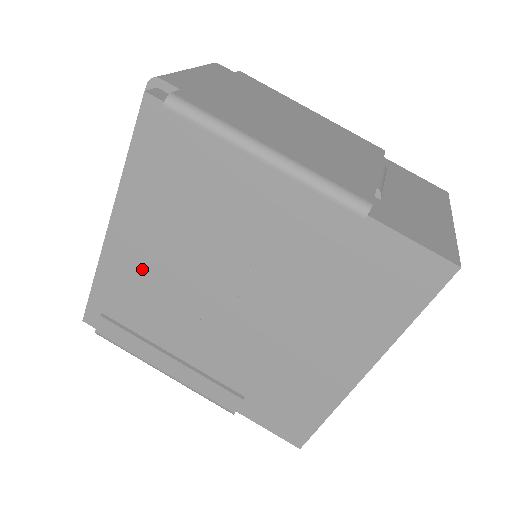
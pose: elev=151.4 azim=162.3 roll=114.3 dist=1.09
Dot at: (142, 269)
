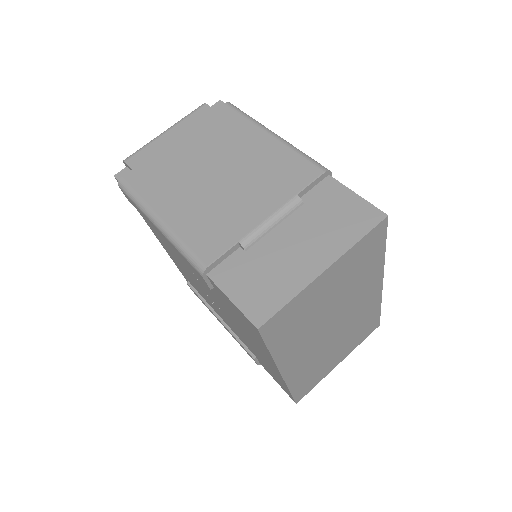
Dot at: (179, 265)
